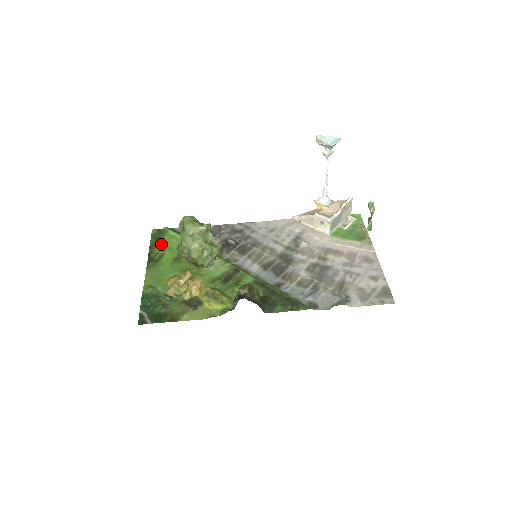
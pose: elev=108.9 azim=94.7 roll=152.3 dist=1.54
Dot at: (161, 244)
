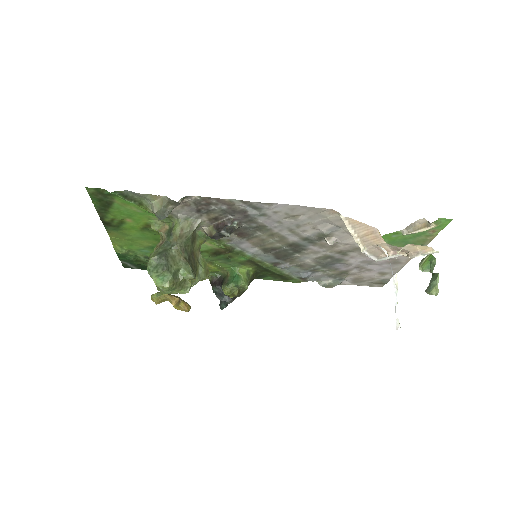
Dot at: (113, 210)
